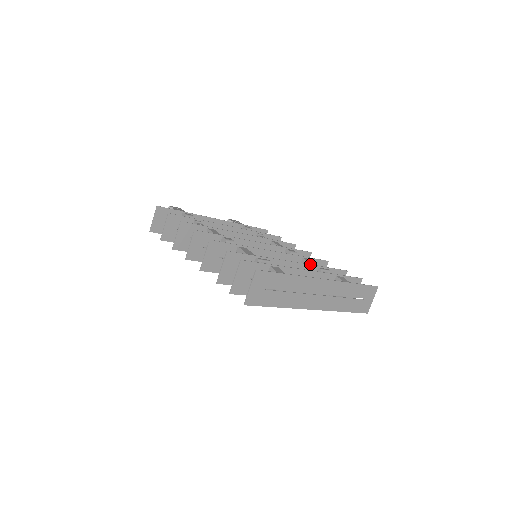
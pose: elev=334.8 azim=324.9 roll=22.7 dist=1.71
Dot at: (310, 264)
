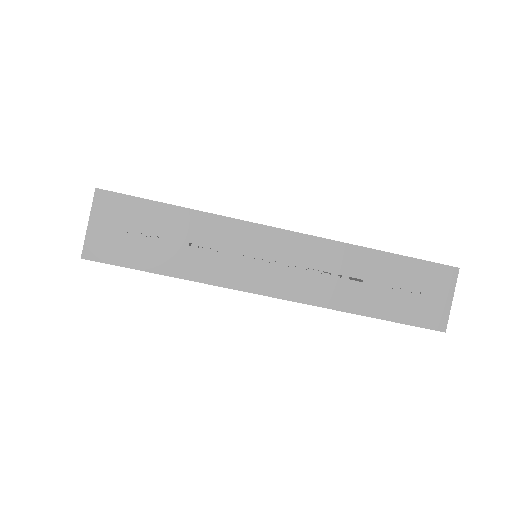
Dot at: occluded
